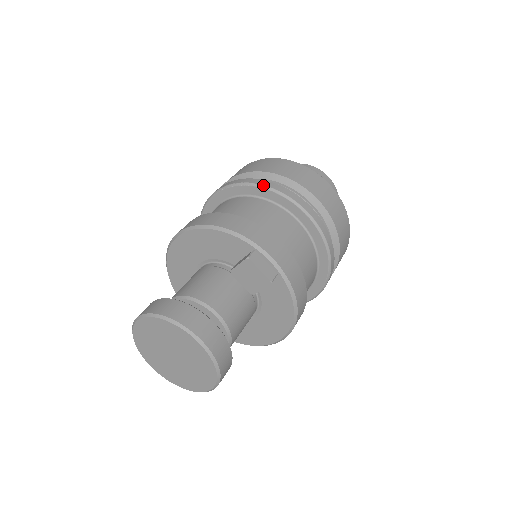
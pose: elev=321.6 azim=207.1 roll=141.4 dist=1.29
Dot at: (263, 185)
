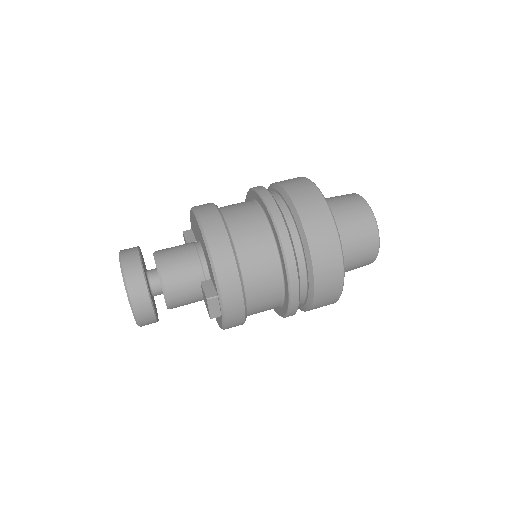
Dot at: (284, 250)
